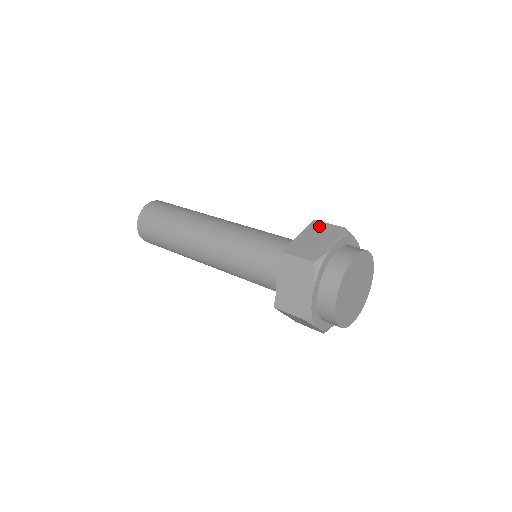
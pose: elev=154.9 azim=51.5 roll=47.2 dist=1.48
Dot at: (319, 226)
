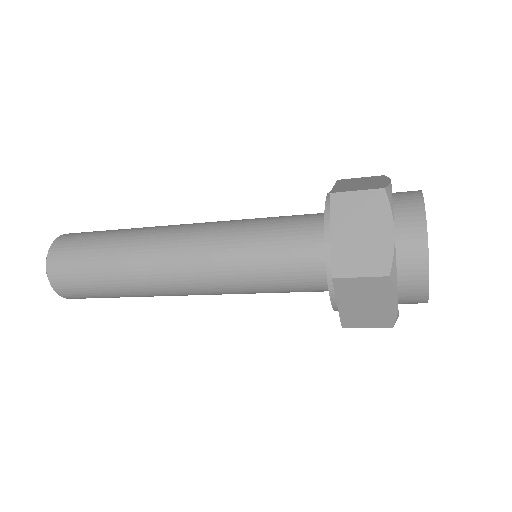
Dot at: occluded
